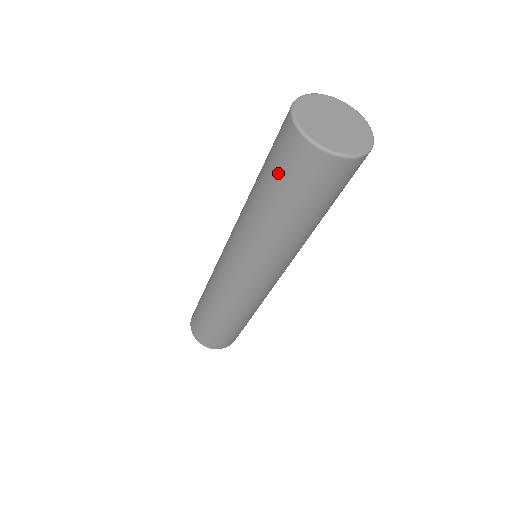
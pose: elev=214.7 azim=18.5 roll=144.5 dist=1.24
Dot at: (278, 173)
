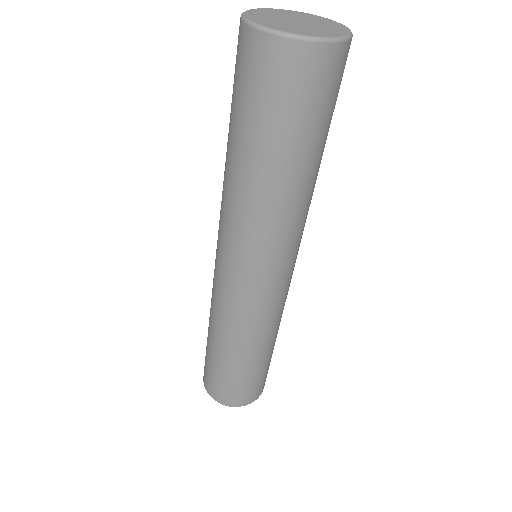
Dot at: (283, 114)
